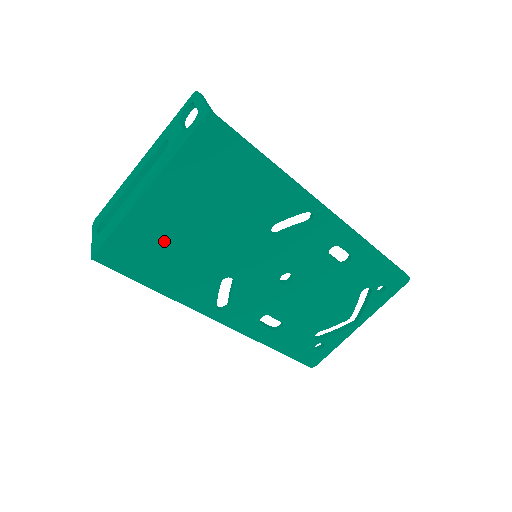
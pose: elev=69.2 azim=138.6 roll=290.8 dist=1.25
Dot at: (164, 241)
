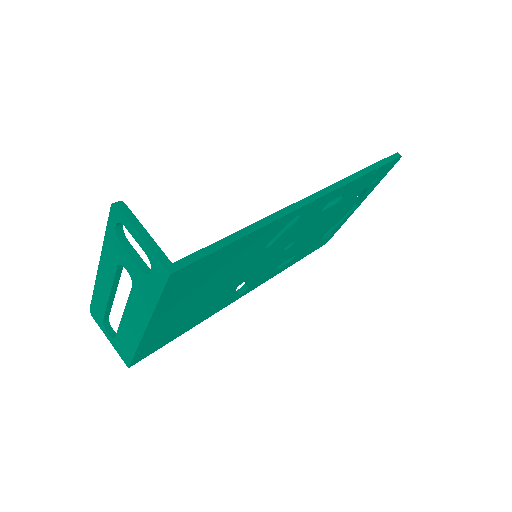
Dot at: (178, 322)
